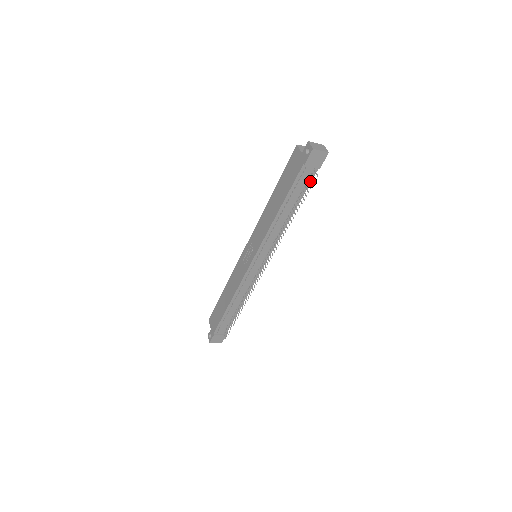
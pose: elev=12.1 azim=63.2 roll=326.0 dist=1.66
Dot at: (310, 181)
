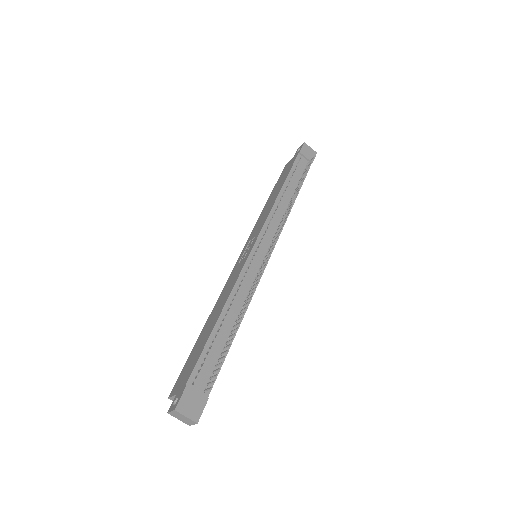
Dot at: occluded
